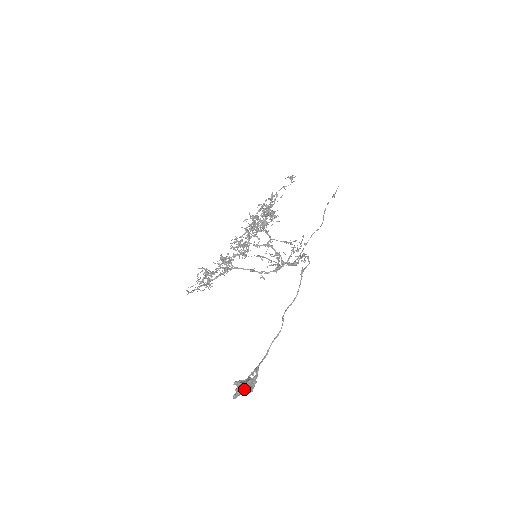
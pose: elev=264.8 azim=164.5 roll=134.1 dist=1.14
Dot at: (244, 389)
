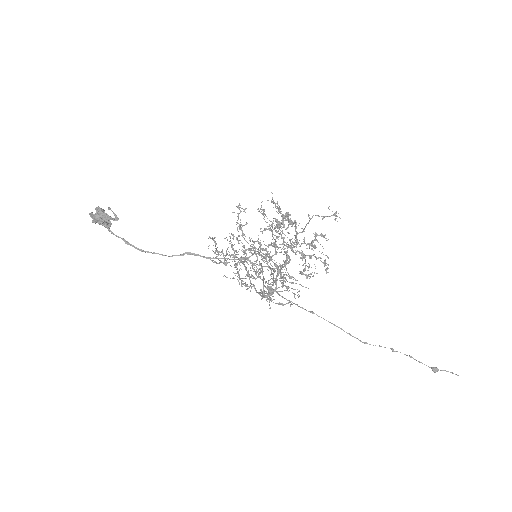
Dot at: (98, 214)
